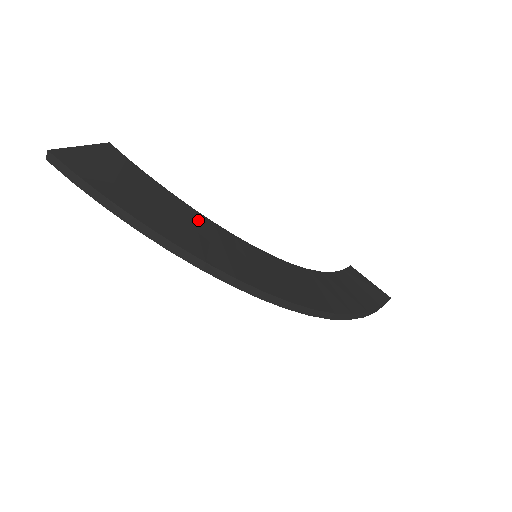
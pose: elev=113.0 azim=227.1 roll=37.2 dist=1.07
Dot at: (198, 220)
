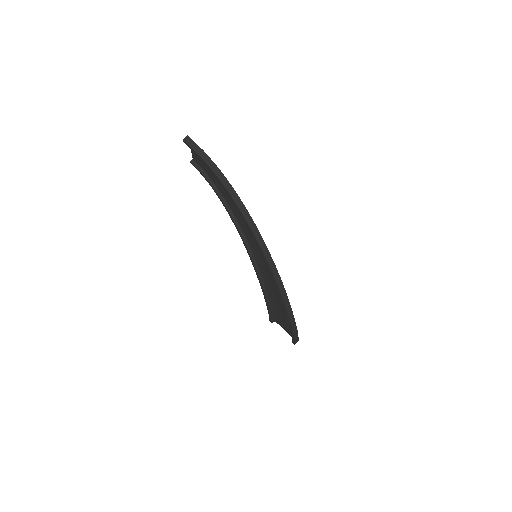
Dot at: occluded
